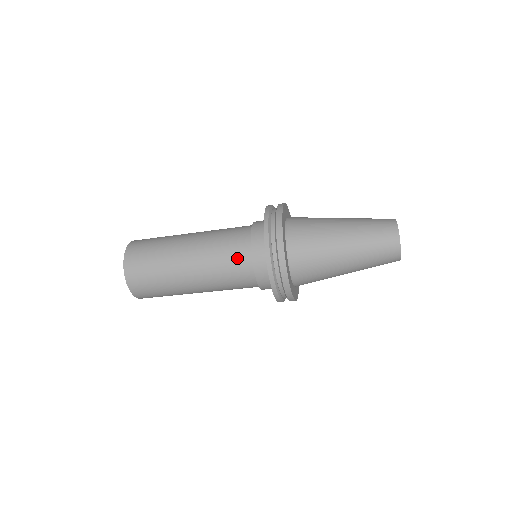
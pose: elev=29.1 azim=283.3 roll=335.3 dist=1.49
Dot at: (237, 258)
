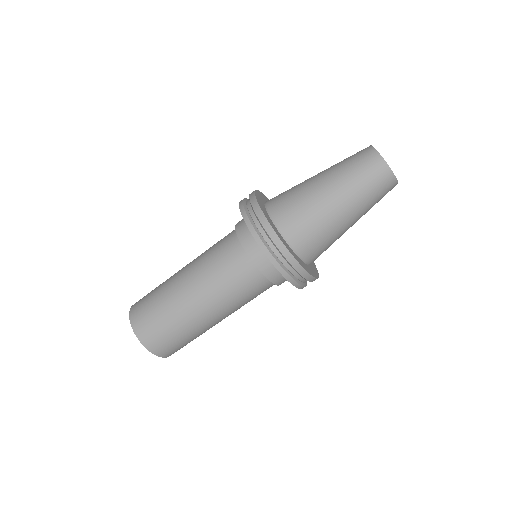
Dot at: (234, 264)
